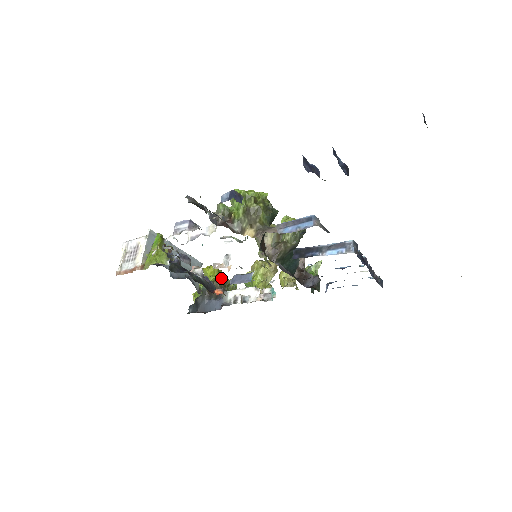
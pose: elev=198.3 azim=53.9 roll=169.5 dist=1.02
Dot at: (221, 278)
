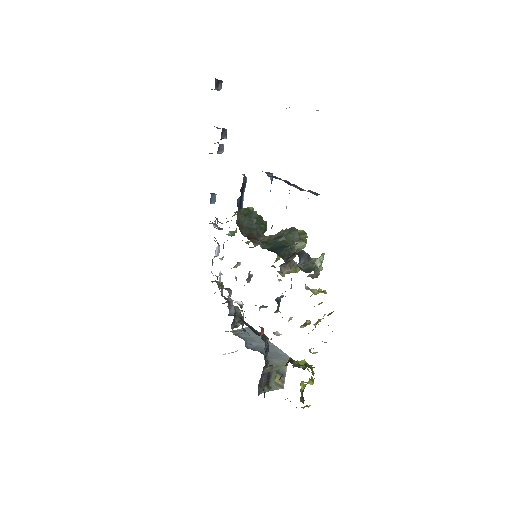
Dot at: (298, 361)
